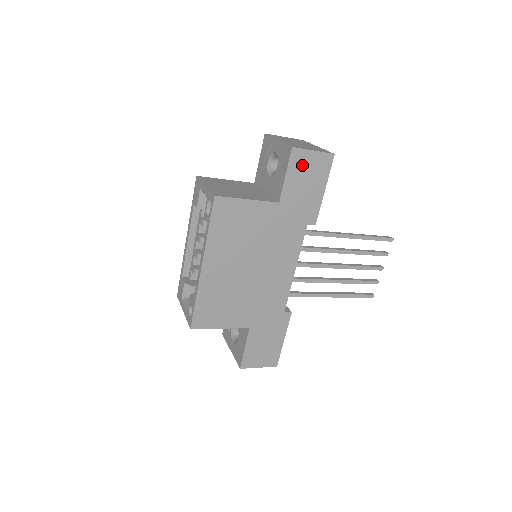
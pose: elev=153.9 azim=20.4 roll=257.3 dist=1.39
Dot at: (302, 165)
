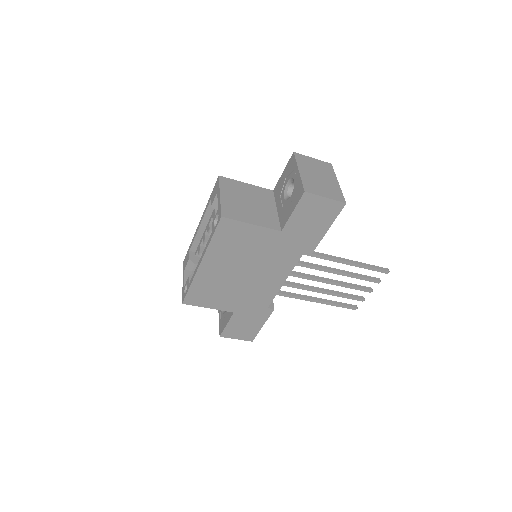
Dot at: (311, 207)
